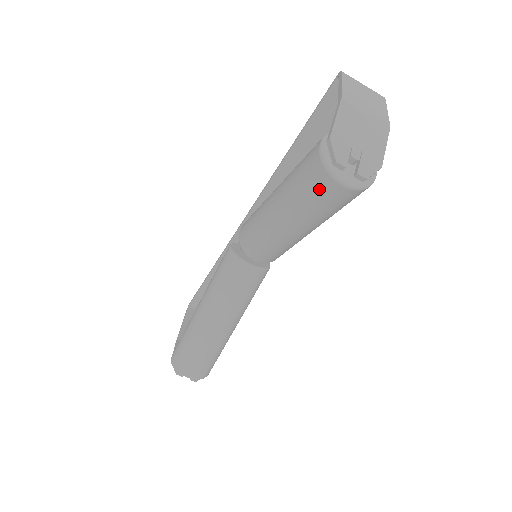
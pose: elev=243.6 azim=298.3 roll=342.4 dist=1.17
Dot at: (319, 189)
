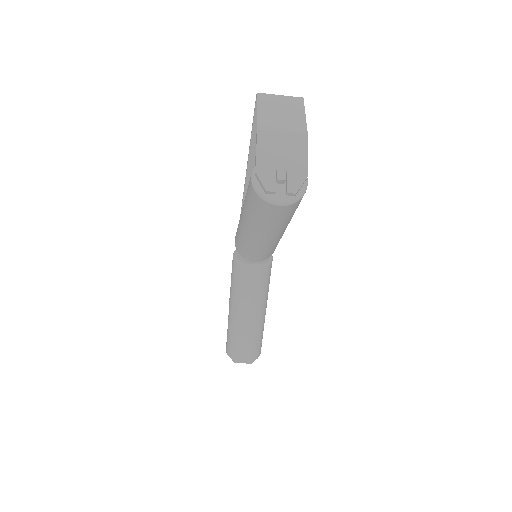
Dot at: (265, 211)
